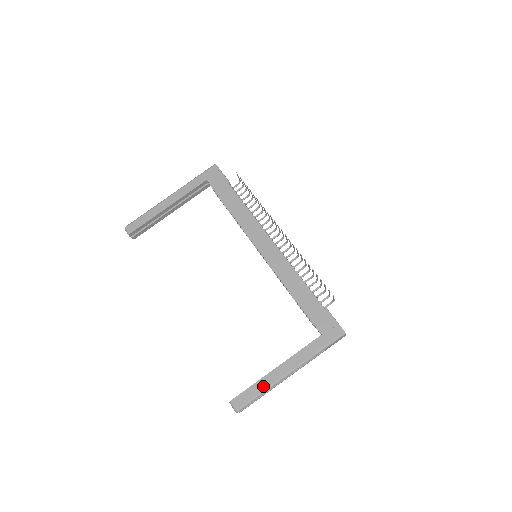
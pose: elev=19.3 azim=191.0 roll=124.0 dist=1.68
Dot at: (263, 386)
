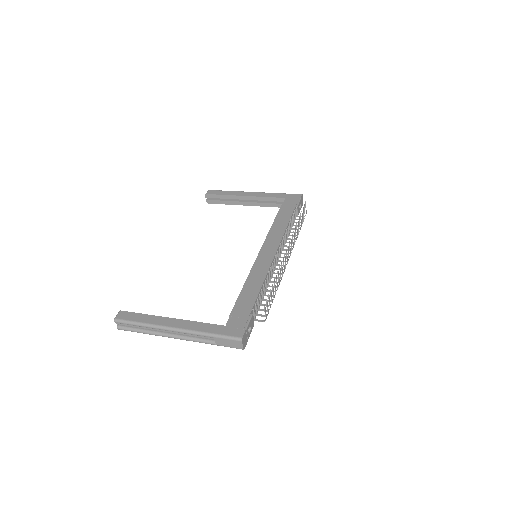
Dot at: (148, 320)
